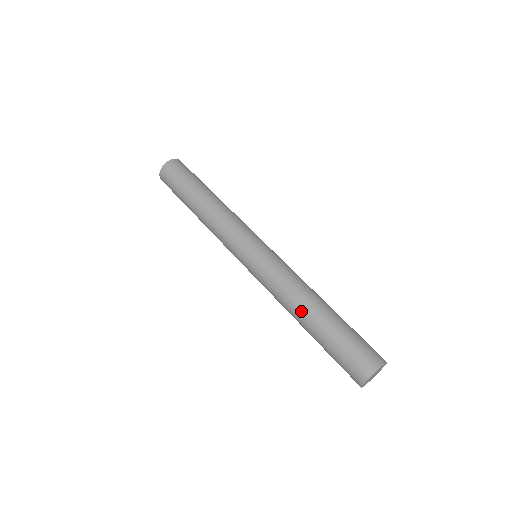
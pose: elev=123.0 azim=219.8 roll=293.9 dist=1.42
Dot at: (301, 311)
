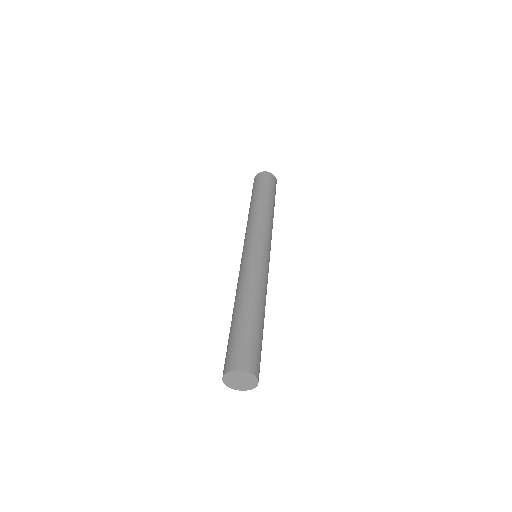
Dot at: (239, 299)
